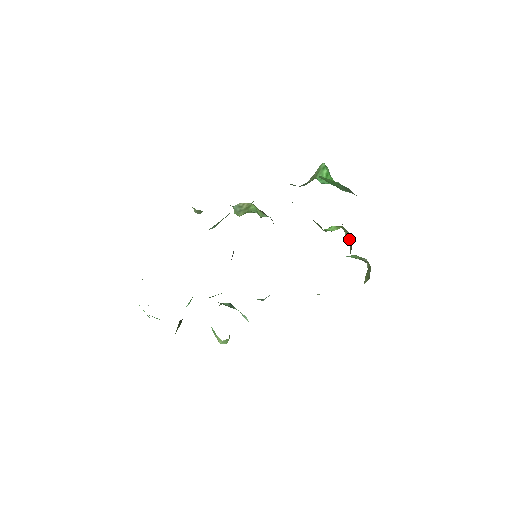
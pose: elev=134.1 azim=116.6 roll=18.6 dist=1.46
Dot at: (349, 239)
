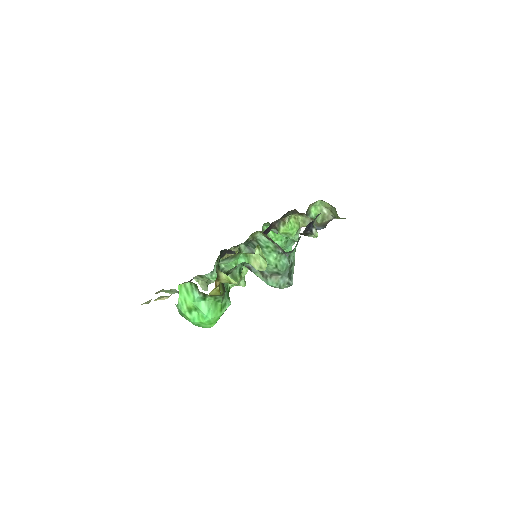
Dot at: (309, 221)
